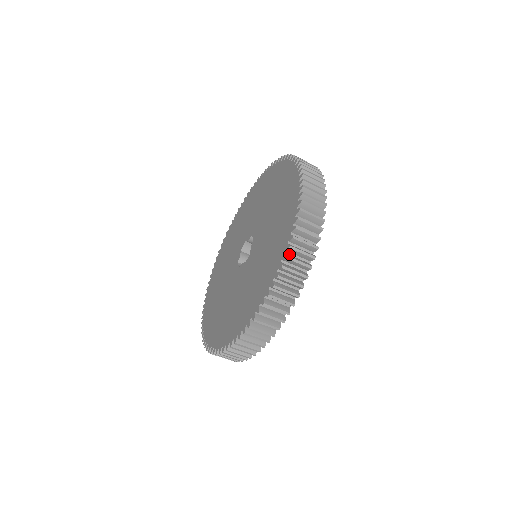
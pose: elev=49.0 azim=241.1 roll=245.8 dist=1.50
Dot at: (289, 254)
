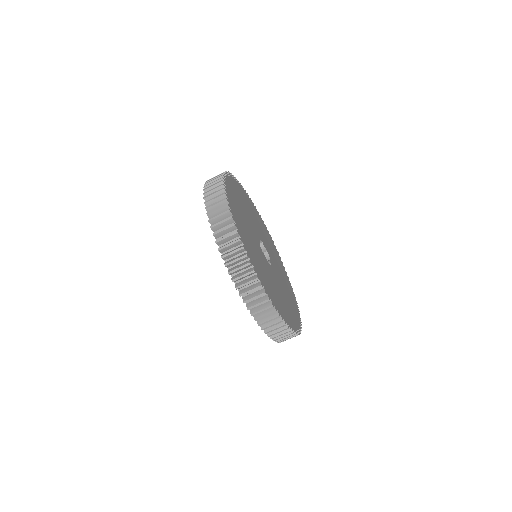
Dot at: occluded
